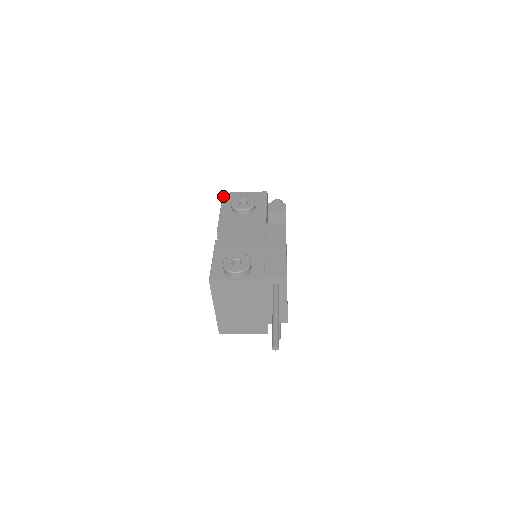
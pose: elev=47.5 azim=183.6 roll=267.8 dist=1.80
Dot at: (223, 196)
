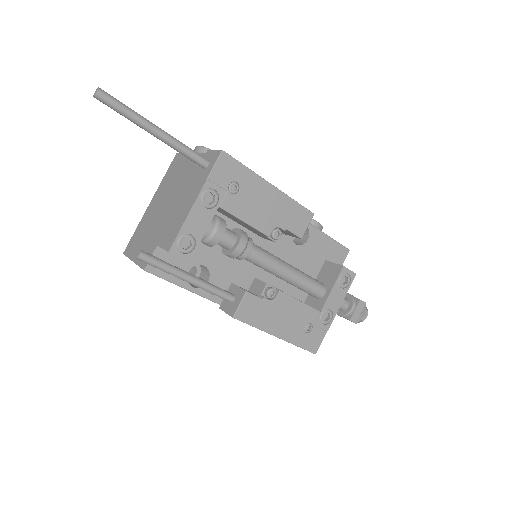
Dot at: occluded
